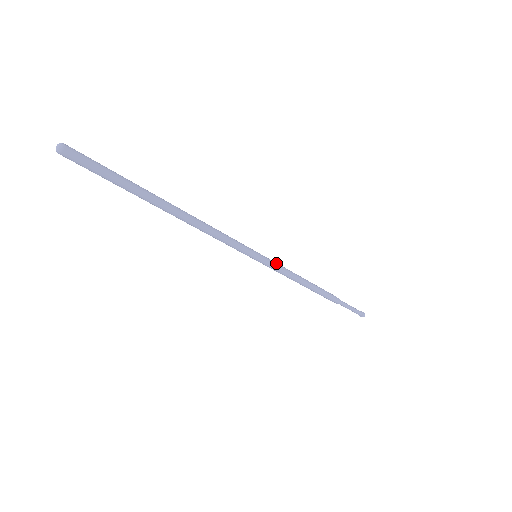
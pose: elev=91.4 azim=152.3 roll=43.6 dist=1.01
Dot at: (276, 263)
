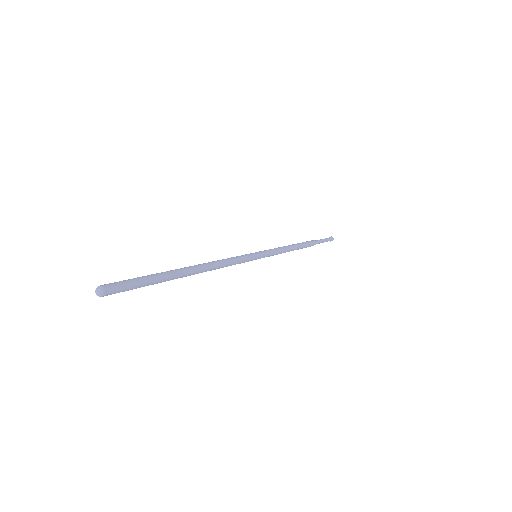
Dot at: (271, 250)
